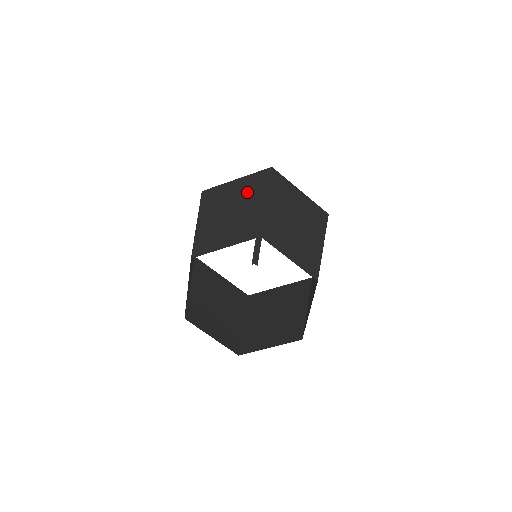
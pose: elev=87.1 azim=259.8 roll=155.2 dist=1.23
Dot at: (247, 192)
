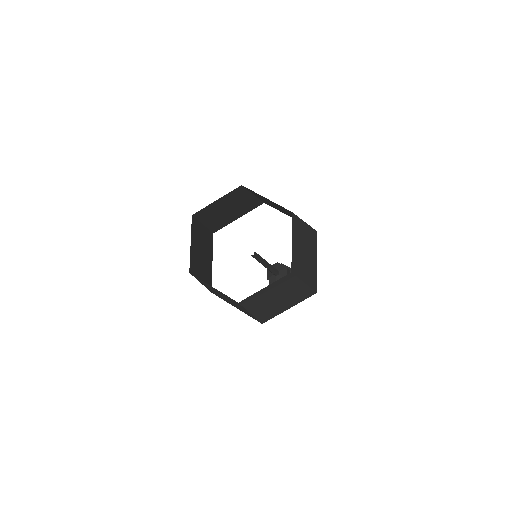
Dot at: occluded
